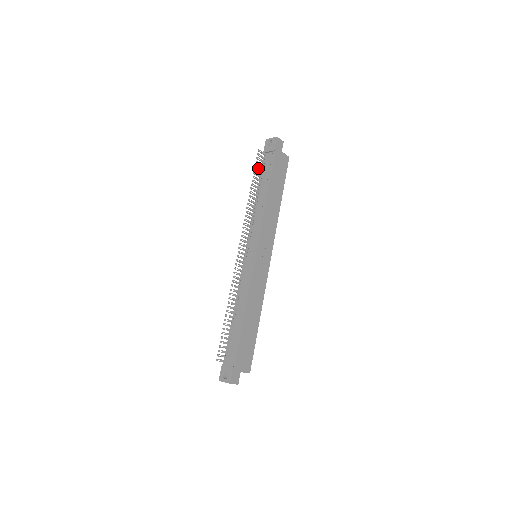
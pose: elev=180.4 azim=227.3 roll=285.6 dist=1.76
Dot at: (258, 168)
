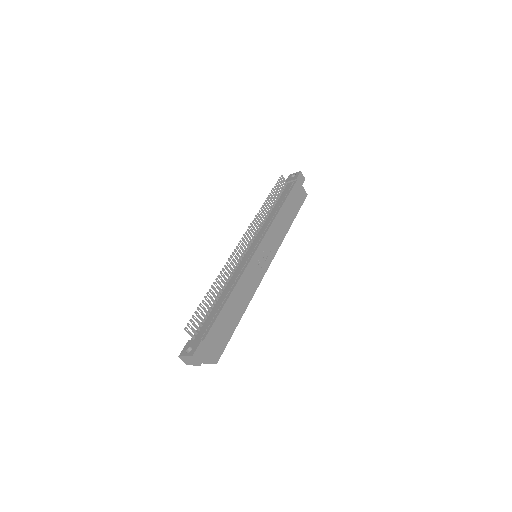
Dot at: (277, 188)
